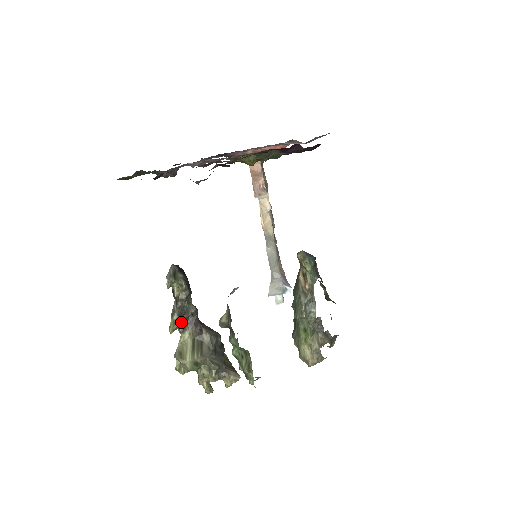
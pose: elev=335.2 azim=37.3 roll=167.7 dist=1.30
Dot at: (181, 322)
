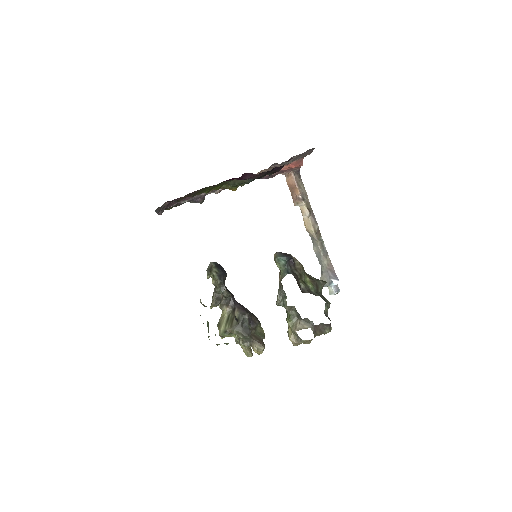
Dot at: (216, 302)
